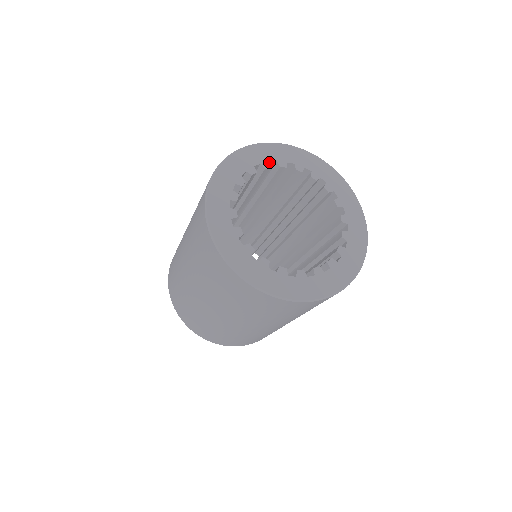
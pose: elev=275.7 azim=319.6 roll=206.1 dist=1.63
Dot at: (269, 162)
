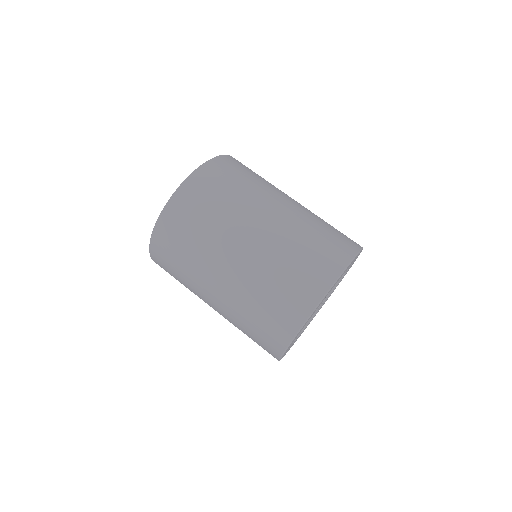
Dot at: occluded
